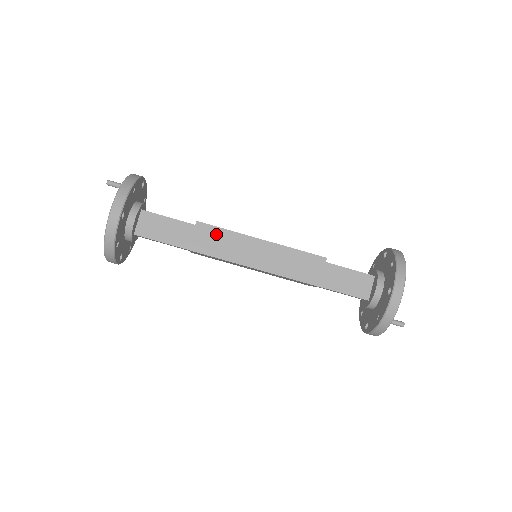
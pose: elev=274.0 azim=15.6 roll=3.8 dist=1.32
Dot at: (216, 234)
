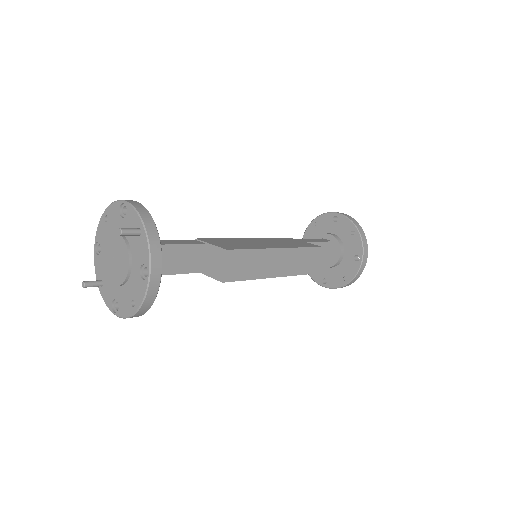
Dot at: (244, 257)
